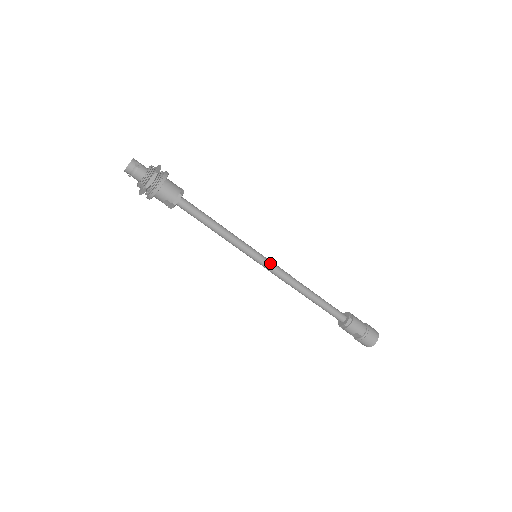
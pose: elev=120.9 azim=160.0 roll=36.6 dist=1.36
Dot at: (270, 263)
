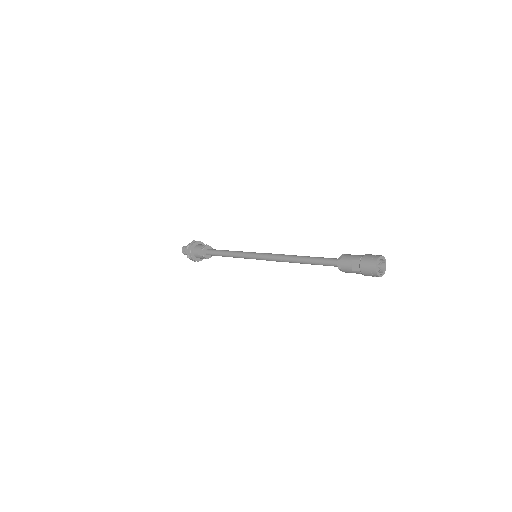
Dot at: (265, 253)
